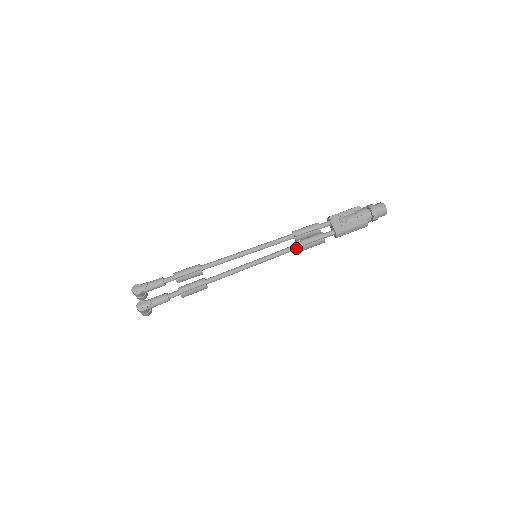
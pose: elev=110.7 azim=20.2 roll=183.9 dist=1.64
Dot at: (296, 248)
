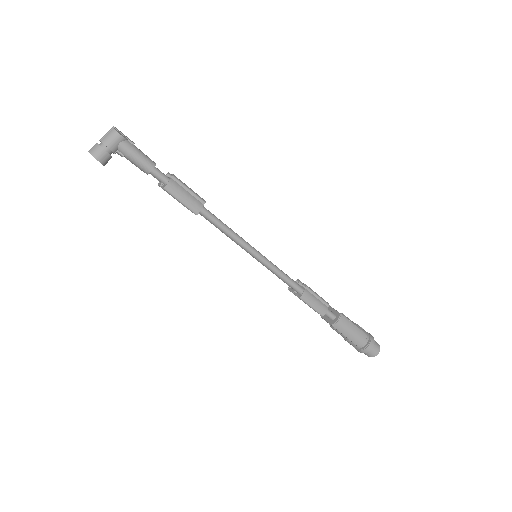
Dot at: (300, 287)
